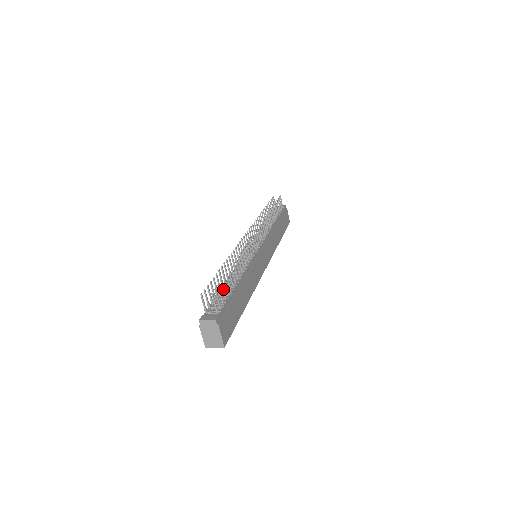
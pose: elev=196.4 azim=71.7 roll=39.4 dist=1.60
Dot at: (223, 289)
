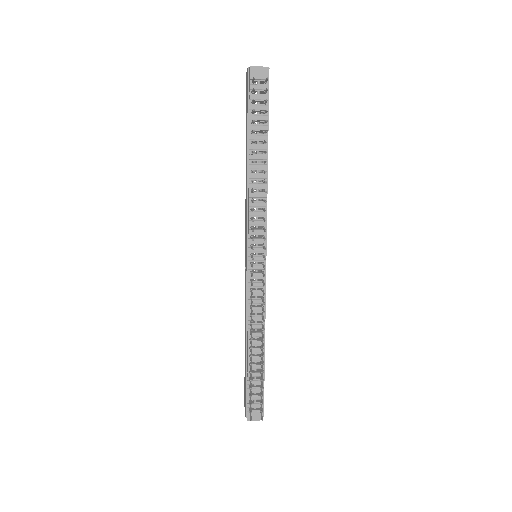
Dot at: (262, 393)
